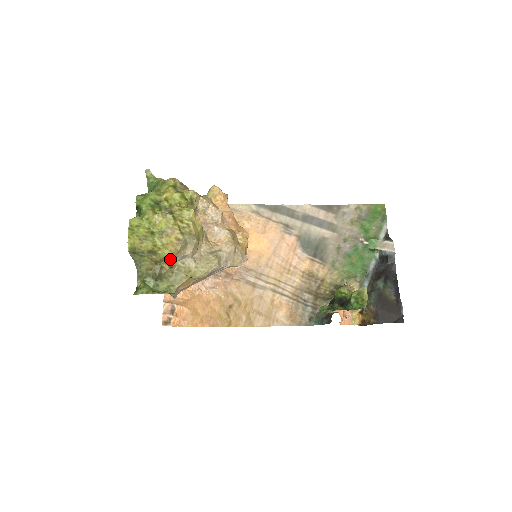
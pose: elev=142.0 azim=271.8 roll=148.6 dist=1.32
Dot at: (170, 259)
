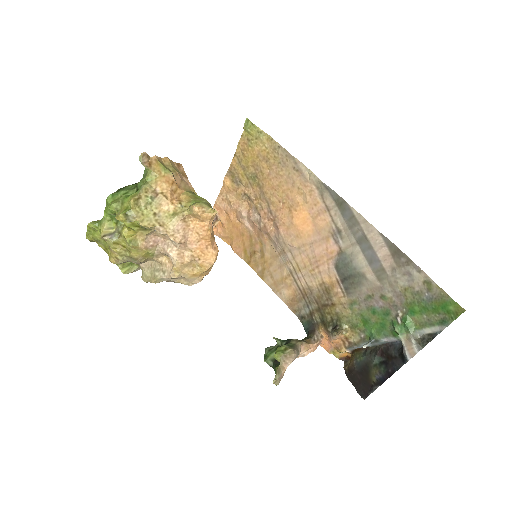
Dot at: occluded
